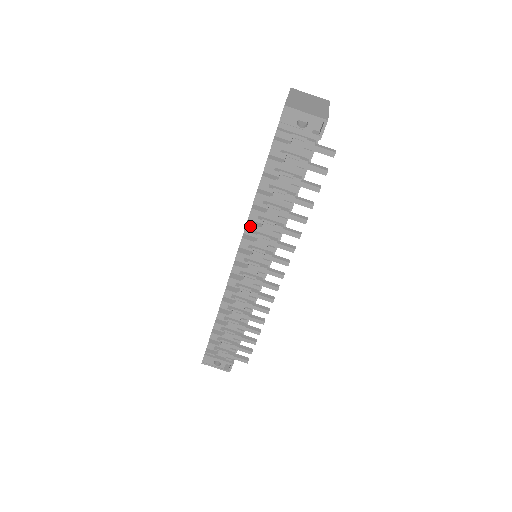
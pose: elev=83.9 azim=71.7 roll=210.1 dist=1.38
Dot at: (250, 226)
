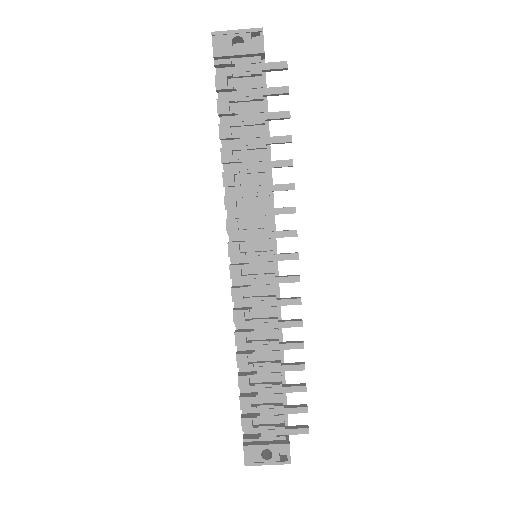
Dot at: (229, 198)
